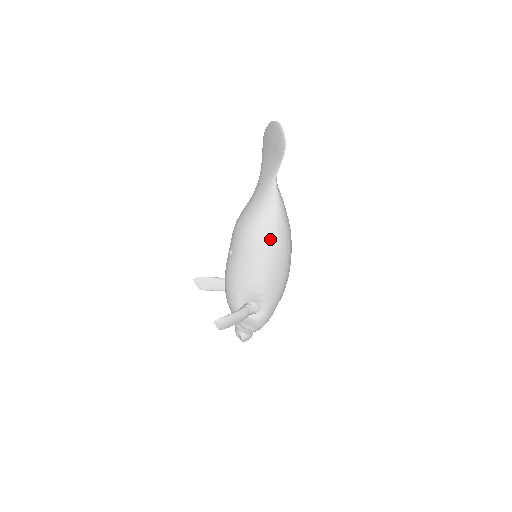
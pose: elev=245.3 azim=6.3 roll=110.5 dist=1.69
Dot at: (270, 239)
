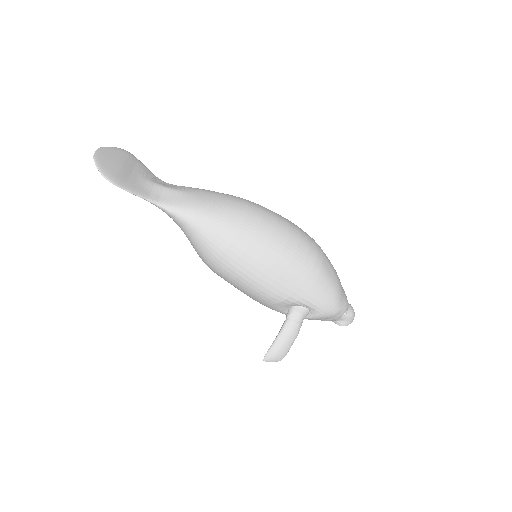
Dot at: (219, 257)
